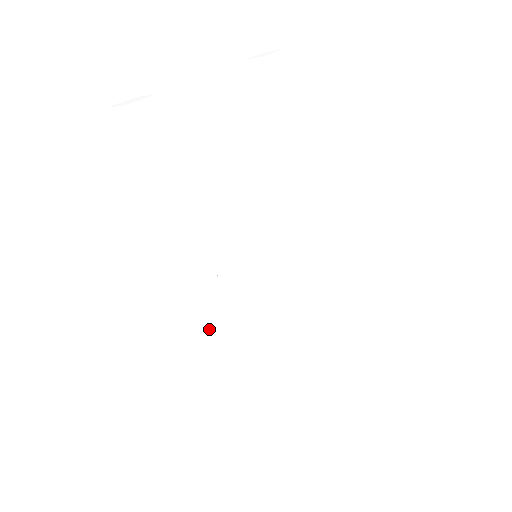
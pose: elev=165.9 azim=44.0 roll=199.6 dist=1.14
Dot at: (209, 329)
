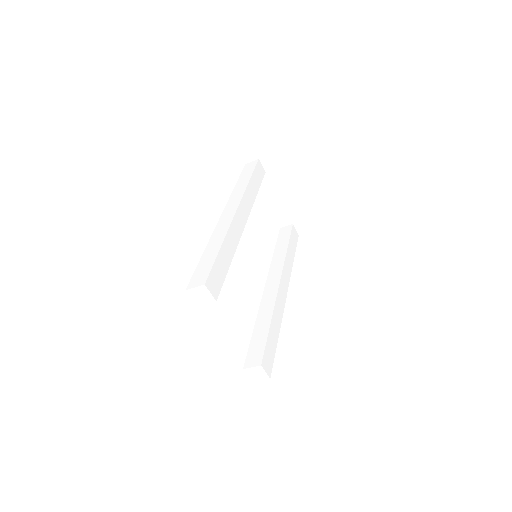
Dot at: (234, 219)
